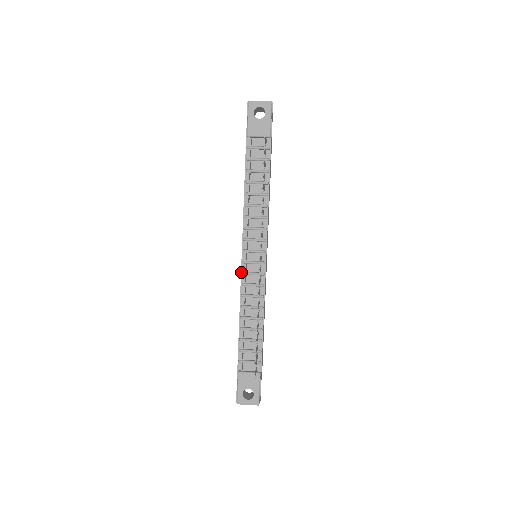
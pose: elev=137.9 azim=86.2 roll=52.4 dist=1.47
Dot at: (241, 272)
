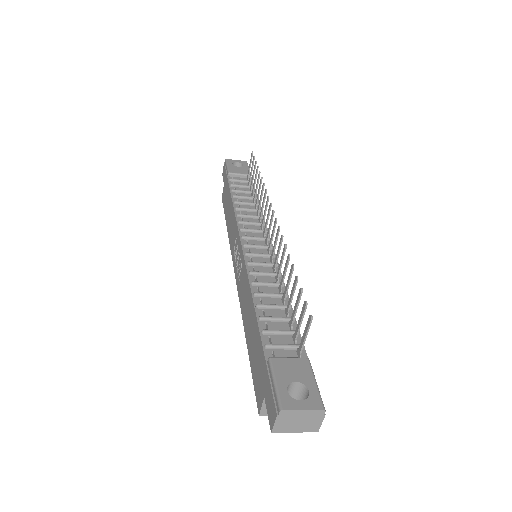
Dot at: (243, 254)
